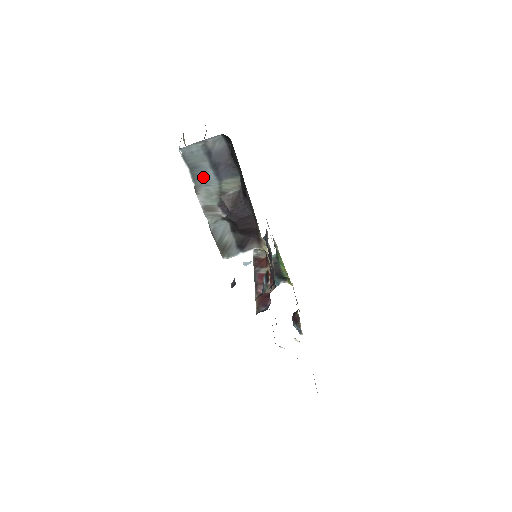
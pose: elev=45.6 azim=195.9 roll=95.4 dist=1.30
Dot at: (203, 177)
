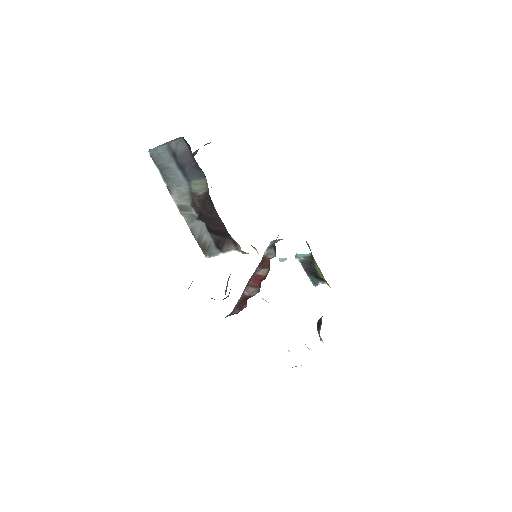
Dot at: (173, 178)
